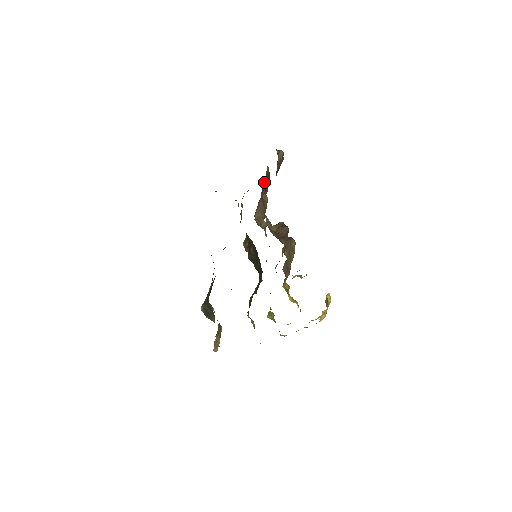
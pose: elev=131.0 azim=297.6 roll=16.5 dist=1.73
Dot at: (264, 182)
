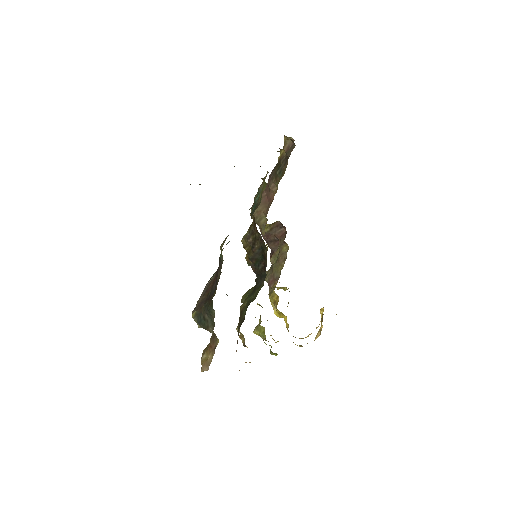
Dot at: (275, 168)
